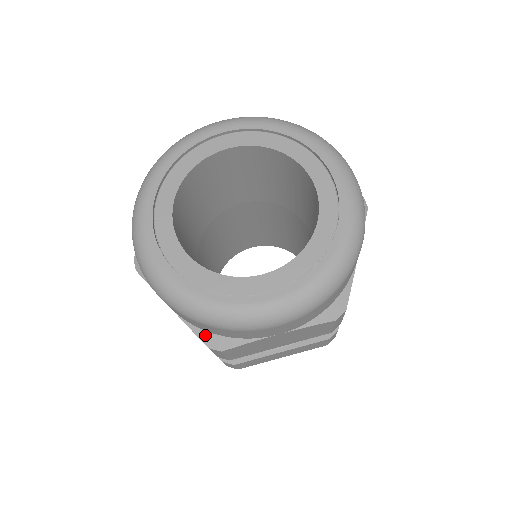
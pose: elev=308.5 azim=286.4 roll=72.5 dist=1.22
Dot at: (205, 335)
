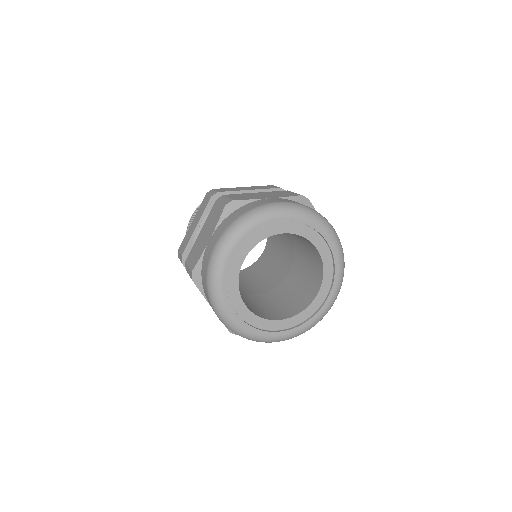
Dot at: occluded
